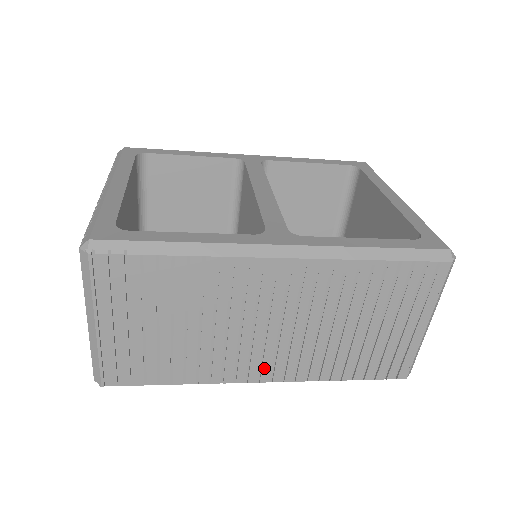
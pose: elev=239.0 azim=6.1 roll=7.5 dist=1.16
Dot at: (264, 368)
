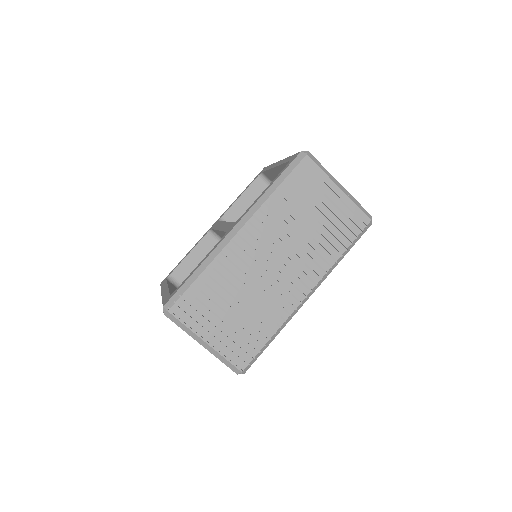
Dot at: (298, 287)
